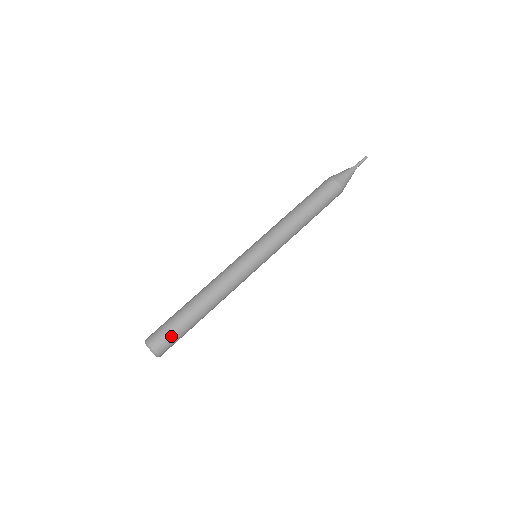
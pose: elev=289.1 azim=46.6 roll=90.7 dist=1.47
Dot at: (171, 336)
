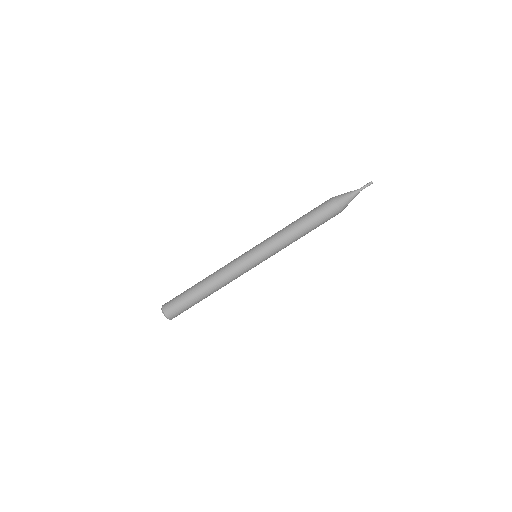
Dot at: (178, 306)
